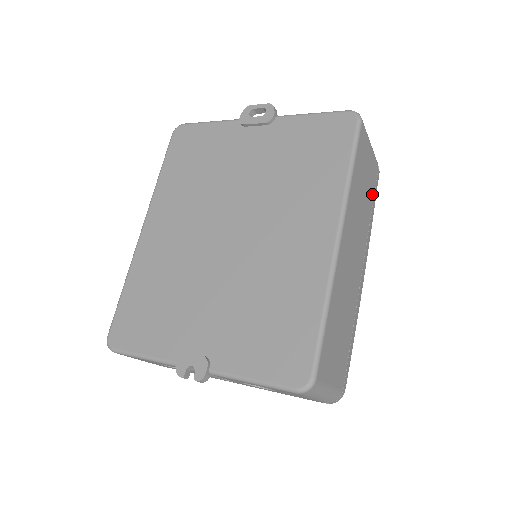
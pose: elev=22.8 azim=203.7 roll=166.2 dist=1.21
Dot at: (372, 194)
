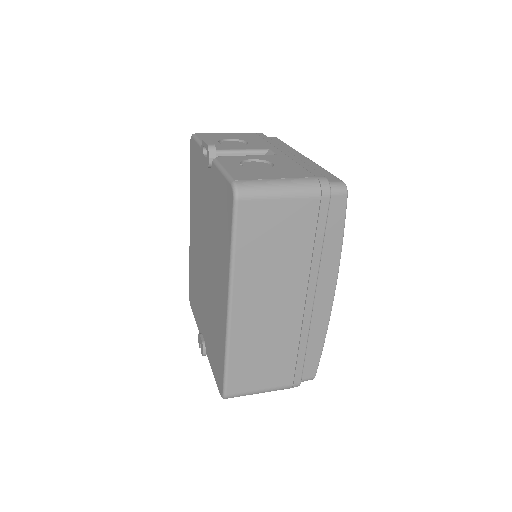
Dot at: (309, 232)
